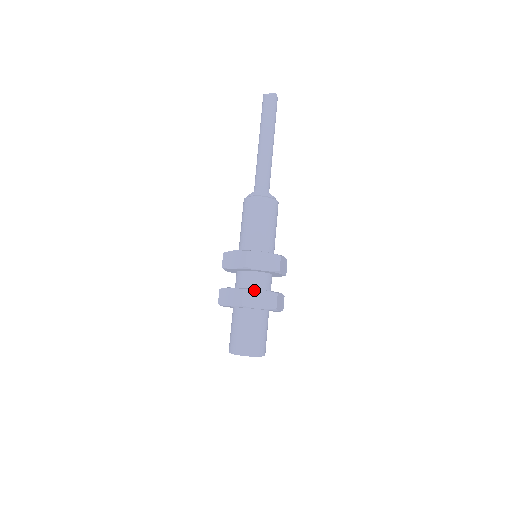
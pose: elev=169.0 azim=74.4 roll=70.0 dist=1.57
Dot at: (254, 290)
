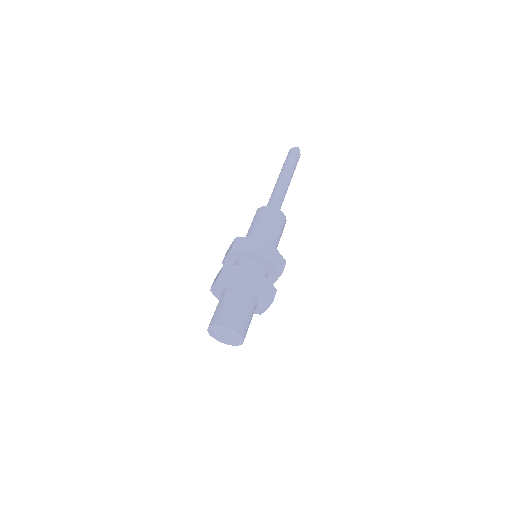
Dot at: (234, 265)
